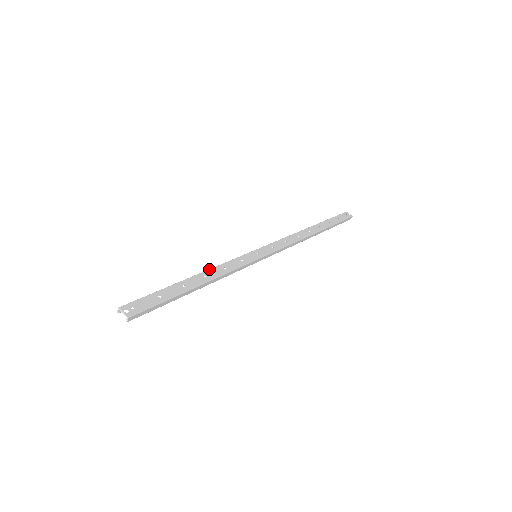
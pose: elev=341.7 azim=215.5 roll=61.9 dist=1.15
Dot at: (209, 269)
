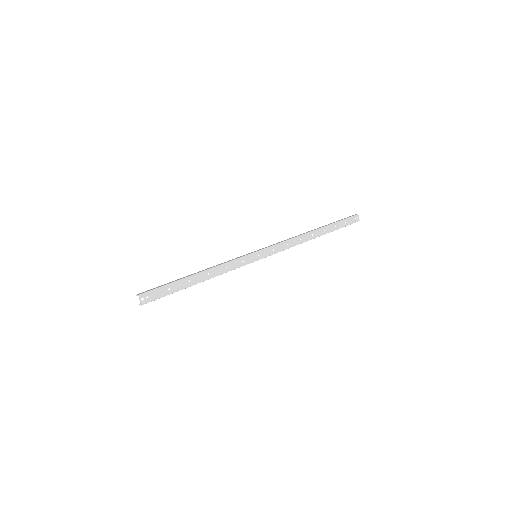
Dot at: (215, 267)
